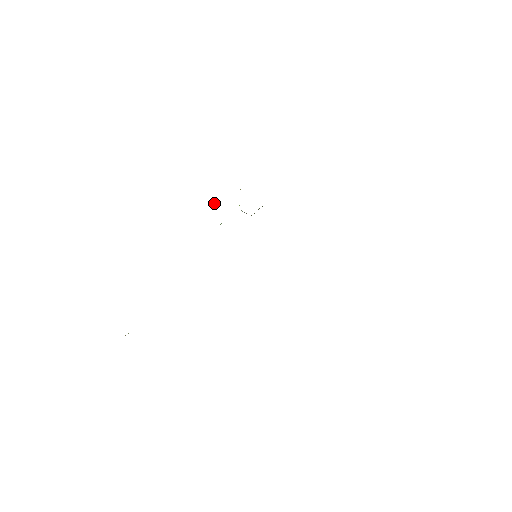
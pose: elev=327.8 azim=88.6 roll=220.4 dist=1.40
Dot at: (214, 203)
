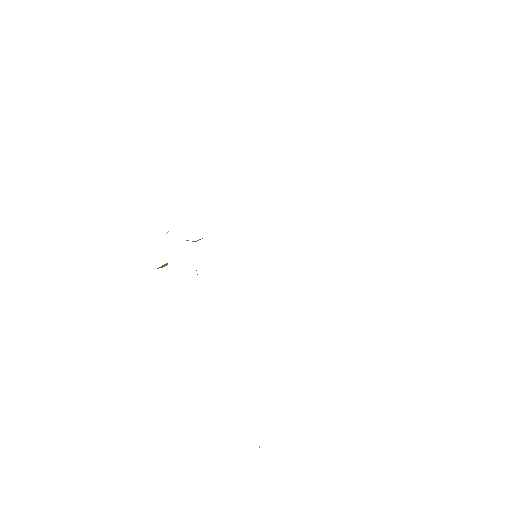
Dot at: (166, 265)
